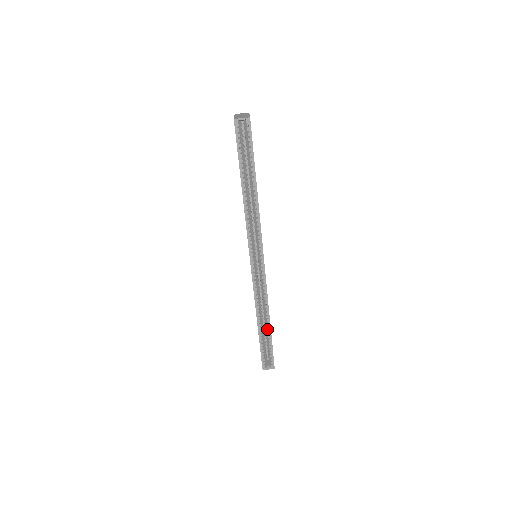
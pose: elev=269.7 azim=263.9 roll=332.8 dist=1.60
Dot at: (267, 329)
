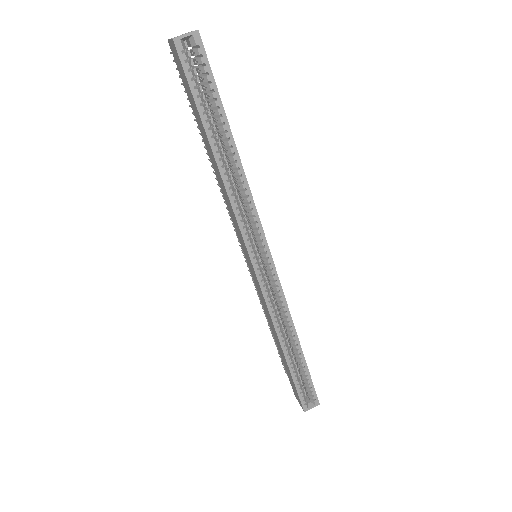
Dot at: (298, 355)
